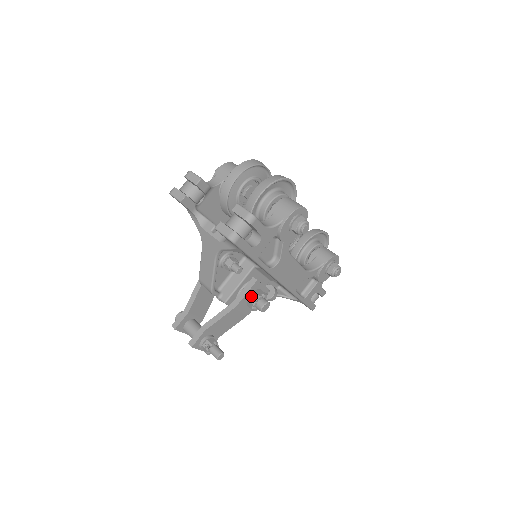
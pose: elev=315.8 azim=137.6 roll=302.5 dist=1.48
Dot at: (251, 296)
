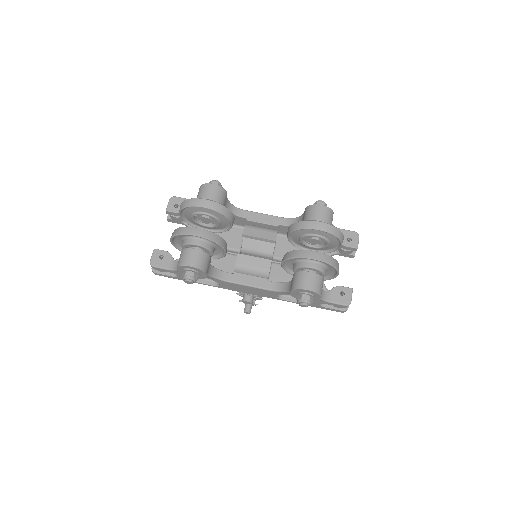
Dot at: occluded
